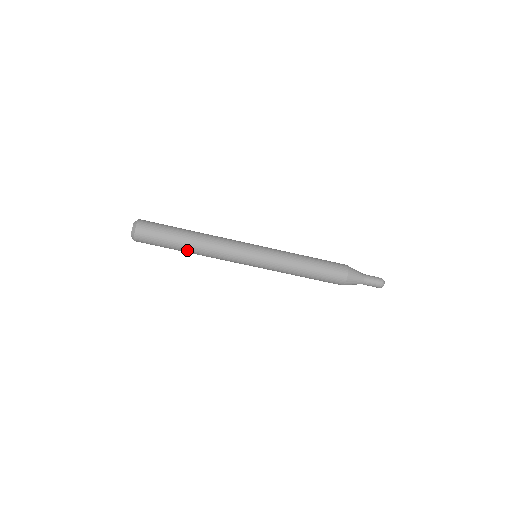
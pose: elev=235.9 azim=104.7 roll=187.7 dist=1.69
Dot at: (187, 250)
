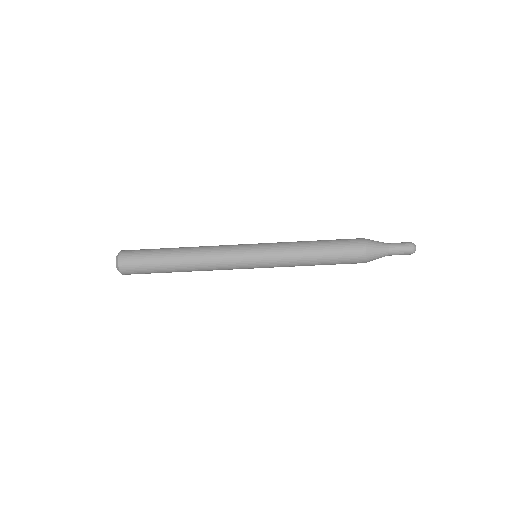
Dot at: occluded
